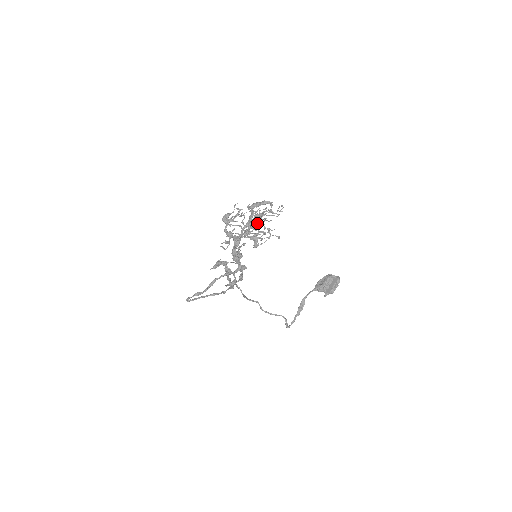
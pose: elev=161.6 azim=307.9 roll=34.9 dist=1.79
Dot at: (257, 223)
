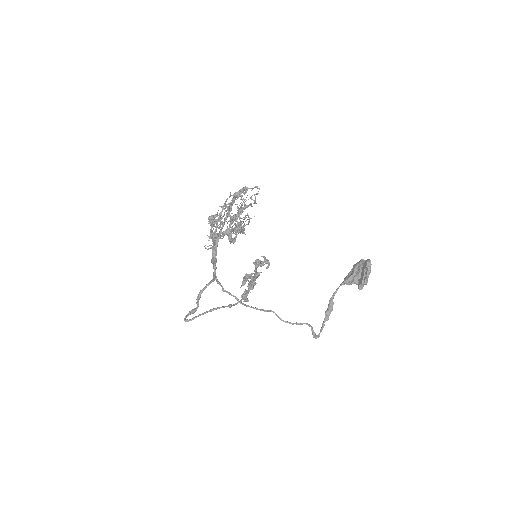
Dot at: occluded
